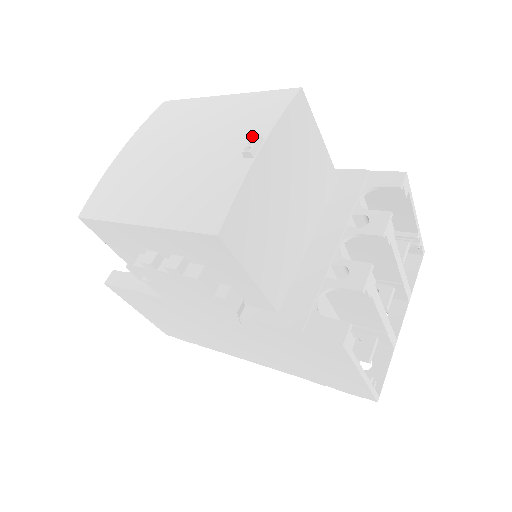
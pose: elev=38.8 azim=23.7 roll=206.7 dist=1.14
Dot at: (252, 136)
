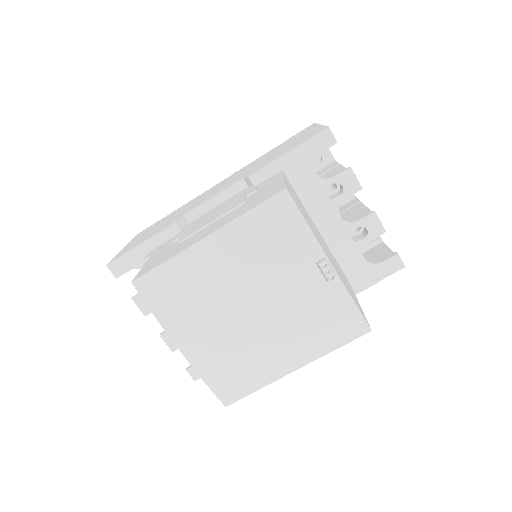
Dot at: (319, 266)
